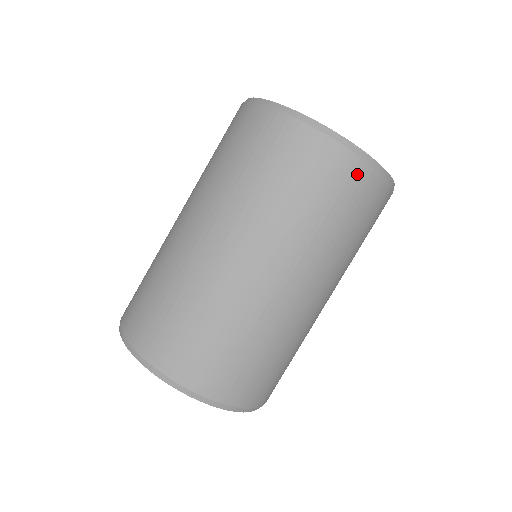
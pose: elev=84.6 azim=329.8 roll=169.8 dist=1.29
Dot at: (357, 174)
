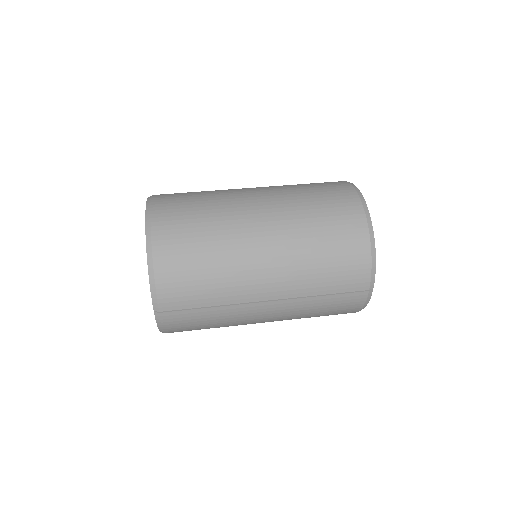
Dot at: (350, 202)
